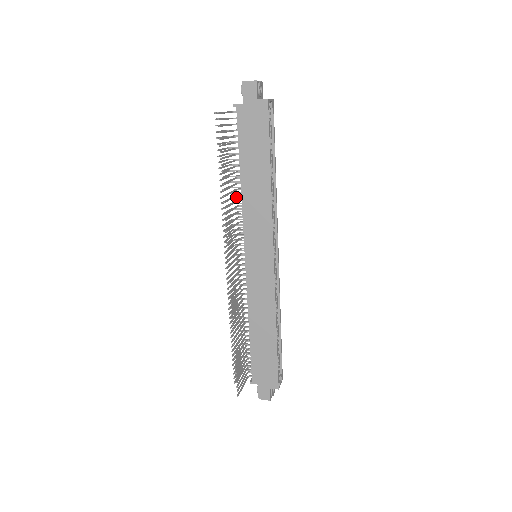
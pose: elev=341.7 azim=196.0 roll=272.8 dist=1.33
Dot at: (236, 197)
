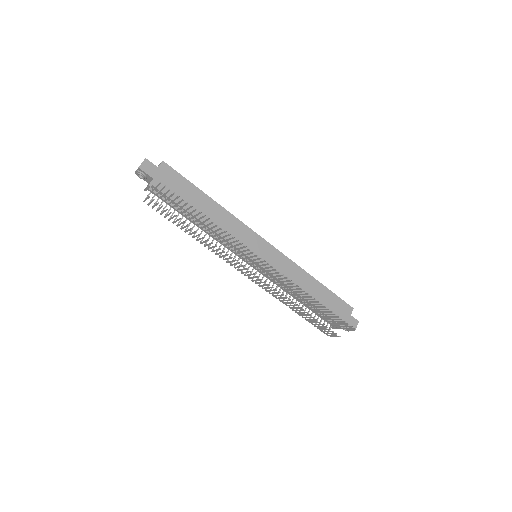
Dot at: (205, 242)
